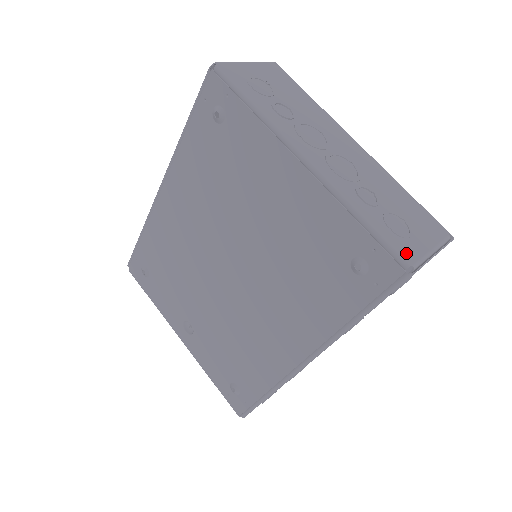
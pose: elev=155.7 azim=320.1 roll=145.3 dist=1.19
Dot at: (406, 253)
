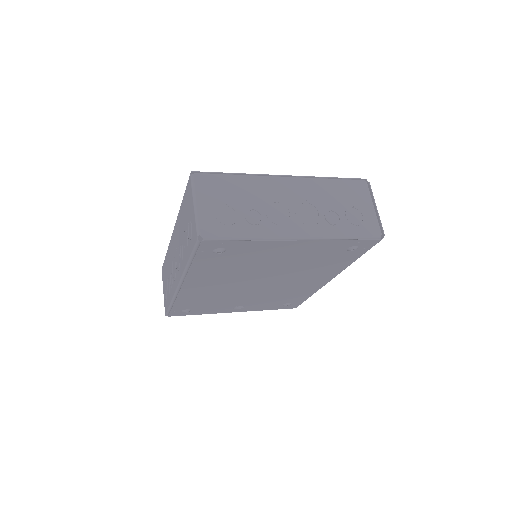
Dot at: (373, 231)
